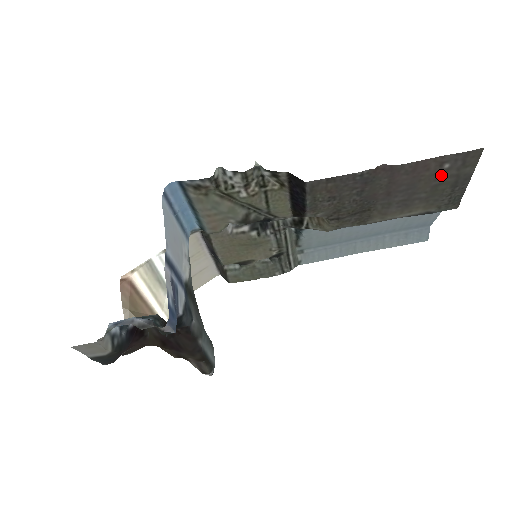
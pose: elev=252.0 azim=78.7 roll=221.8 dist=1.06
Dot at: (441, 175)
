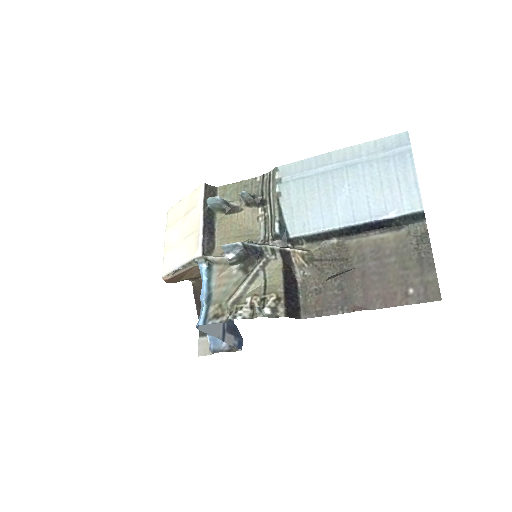
Dot at: (407, 280)
